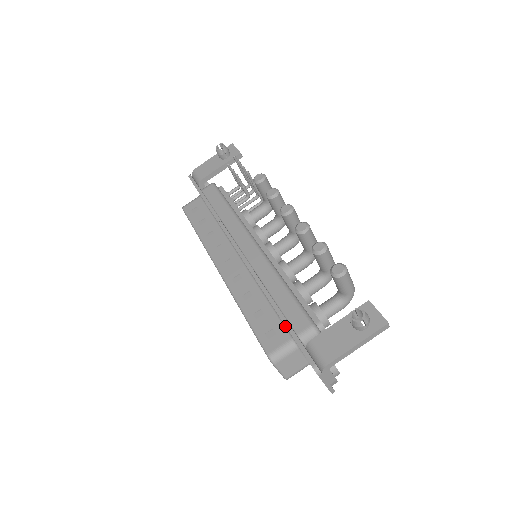
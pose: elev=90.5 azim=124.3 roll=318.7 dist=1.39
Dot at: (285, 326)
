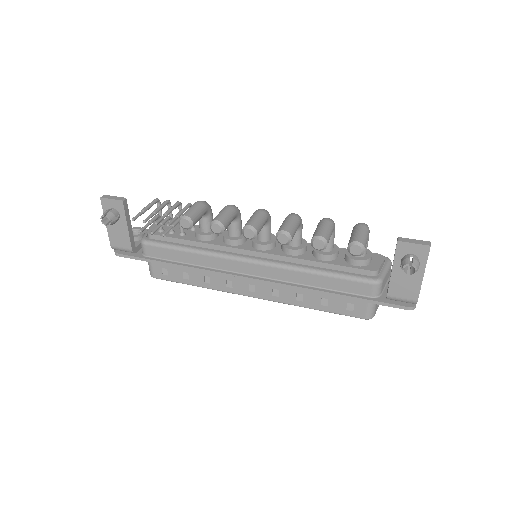
Dot at: occluded
